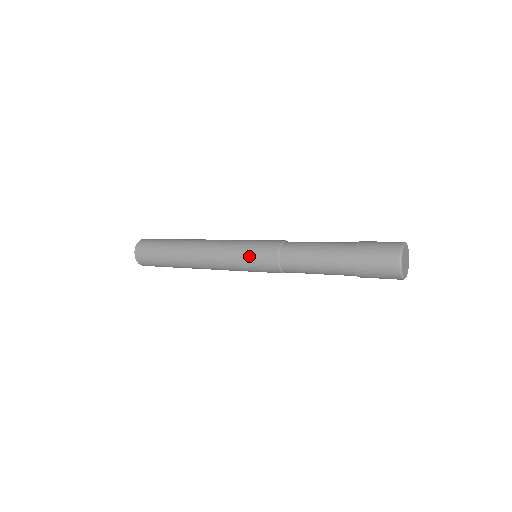
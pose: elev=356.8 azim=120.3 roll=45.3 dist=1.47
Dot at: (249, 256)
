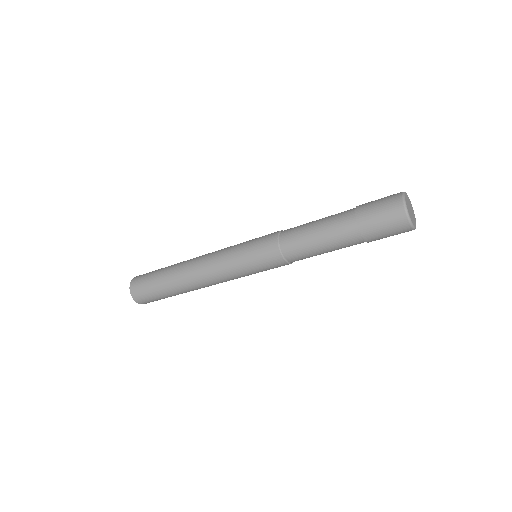
Dot at: (252, 264)
